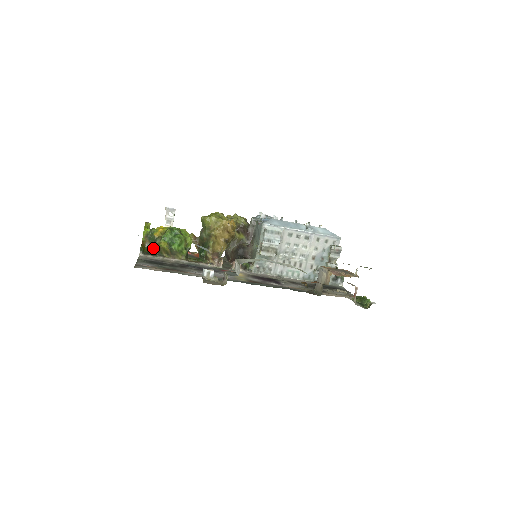
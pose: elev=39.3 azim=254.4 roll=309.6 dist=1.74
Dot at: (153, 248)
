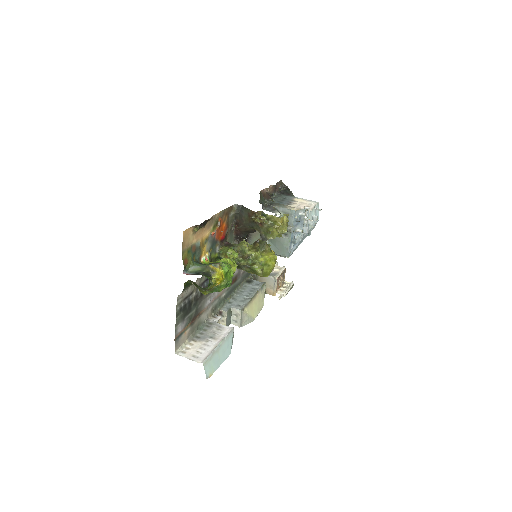
Dot at: (194, 283)
